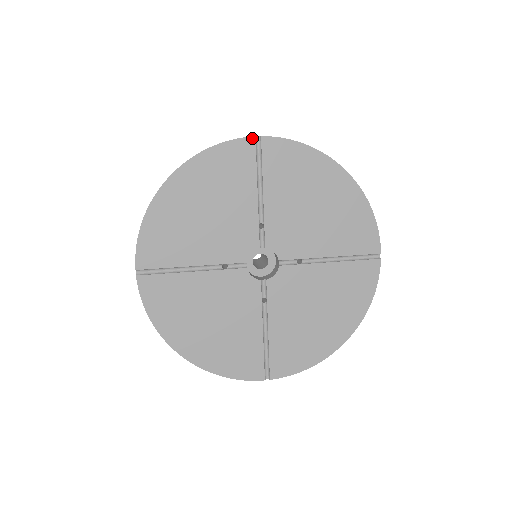
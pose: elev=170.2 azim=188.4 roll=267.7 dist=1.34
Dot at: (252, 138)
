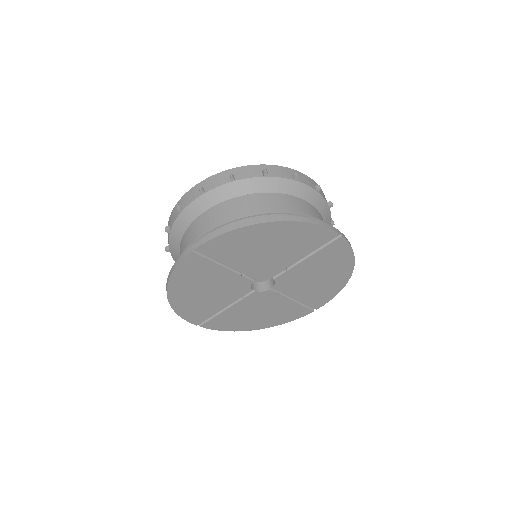
Dot at: (337, 234)
